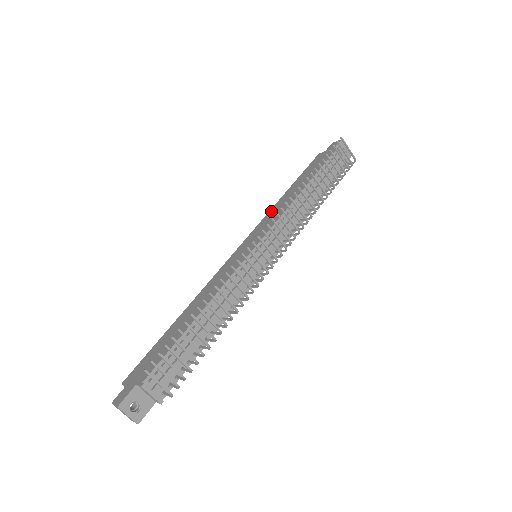
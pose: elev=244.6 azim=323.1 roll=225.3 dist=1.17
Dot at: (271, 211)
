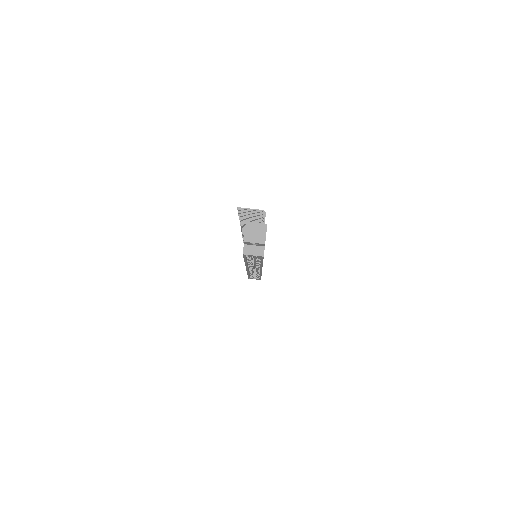
Dot at: occluded
